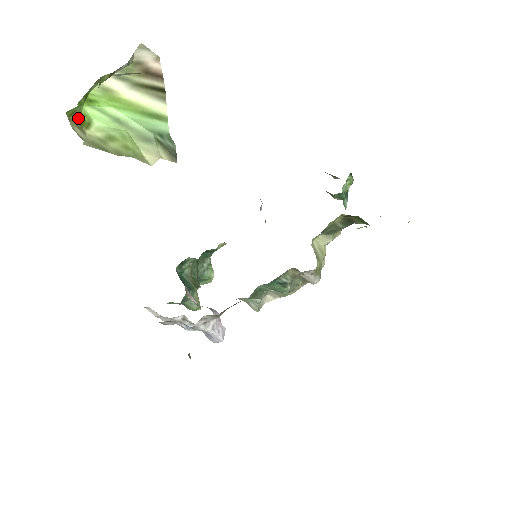
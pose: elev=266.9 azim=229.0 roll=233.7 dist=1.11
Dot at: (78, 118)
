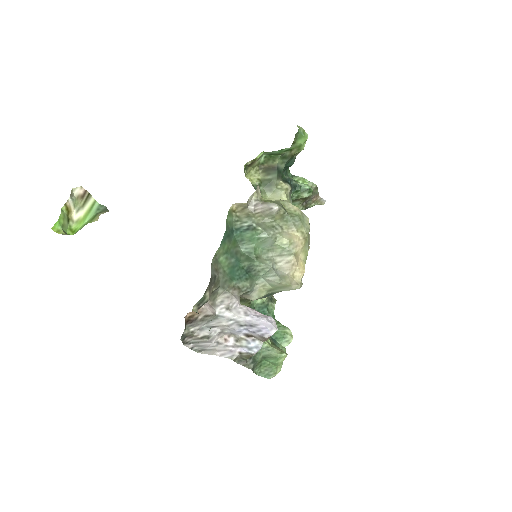
Dot at: occluded
